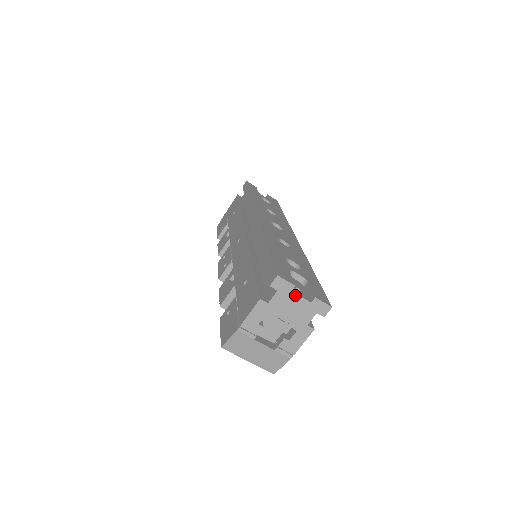
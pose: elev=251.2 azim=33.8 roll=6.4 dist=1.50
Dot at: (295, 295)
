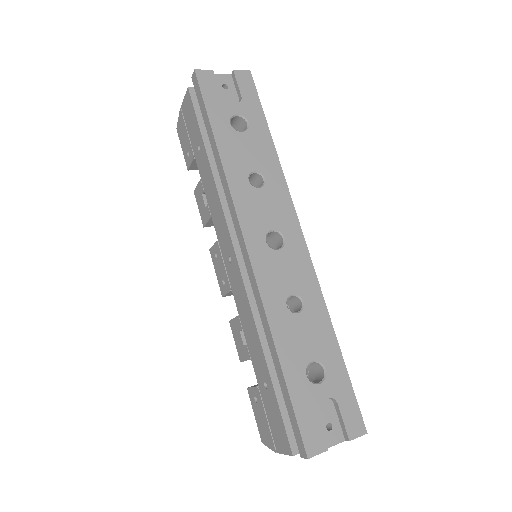
Dot at: (328, 447)
